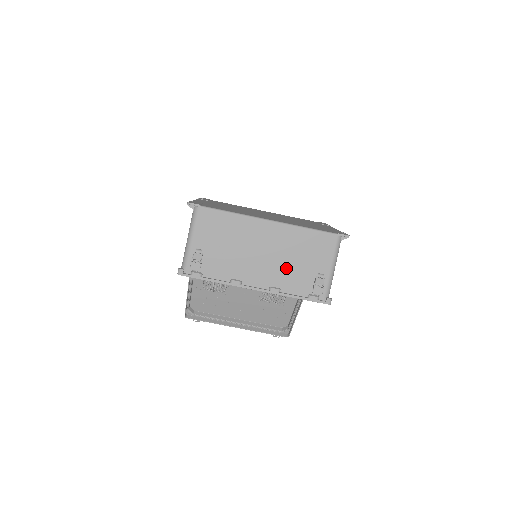
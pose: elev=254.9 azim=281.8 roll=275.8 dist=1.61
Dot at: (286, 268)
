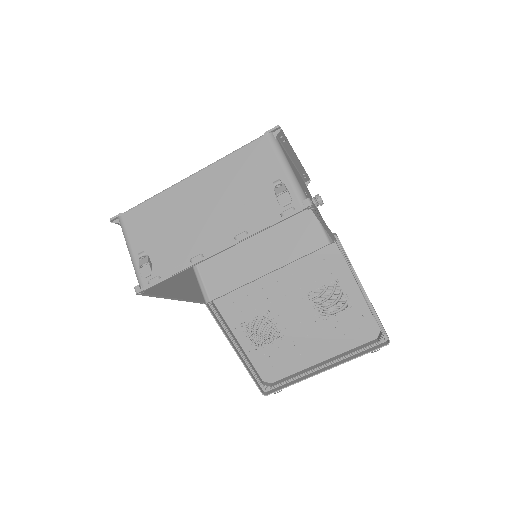
Dot at: (237, 206)
